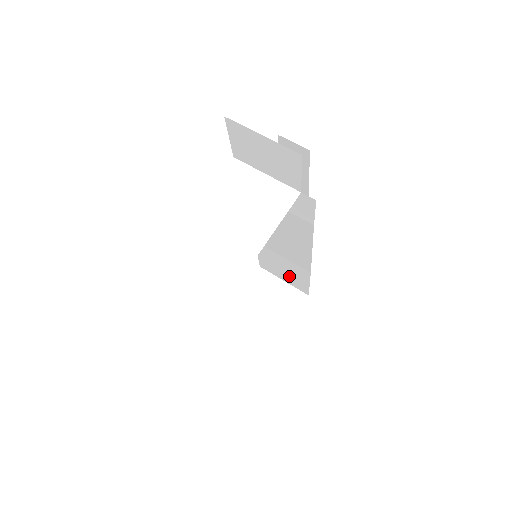
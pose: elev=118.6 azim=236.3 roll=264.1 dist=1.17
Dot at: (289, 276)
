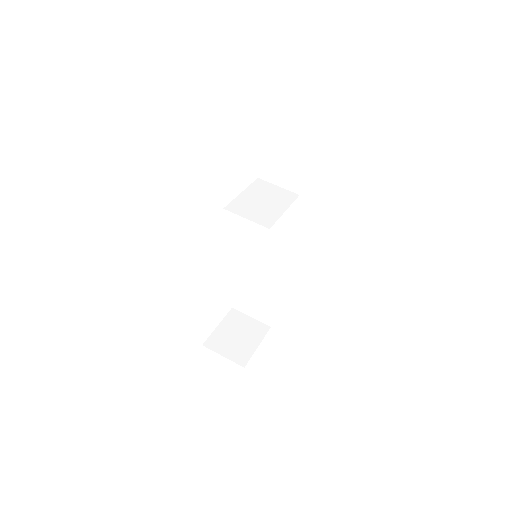
Dot at: (259, 306)
